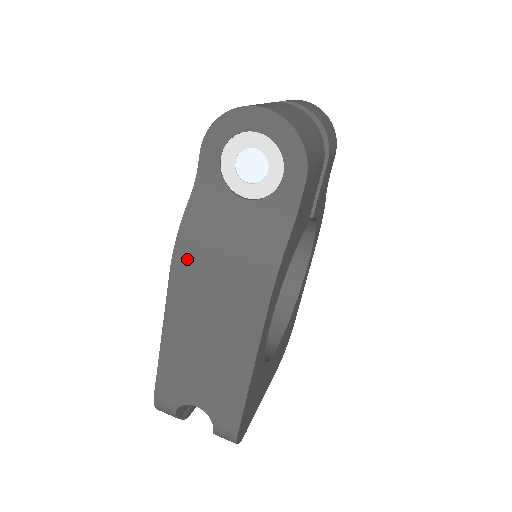
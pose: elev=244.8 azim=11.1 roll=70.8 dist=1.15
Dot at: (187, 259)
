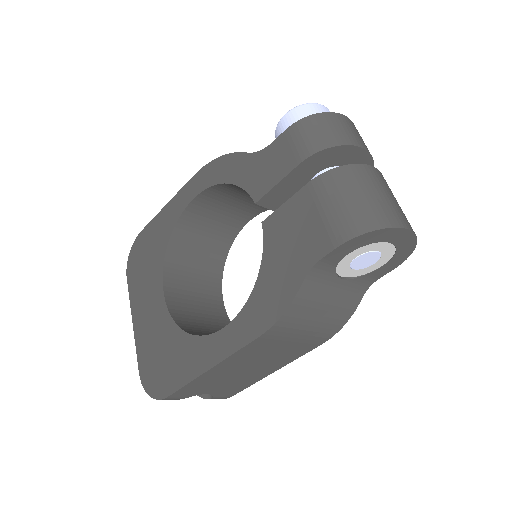
Dot at: (281, 329)
